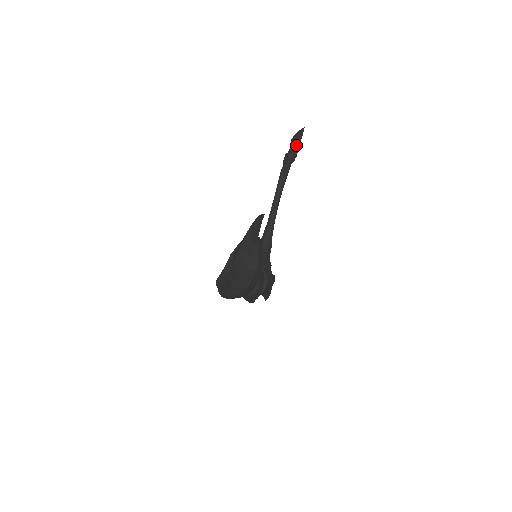
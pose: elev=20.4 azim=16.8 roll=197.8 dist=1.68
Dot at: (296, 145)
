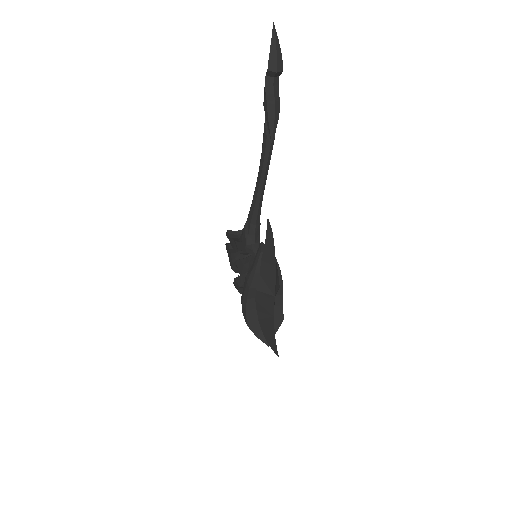
Dot at: (275, 76)
